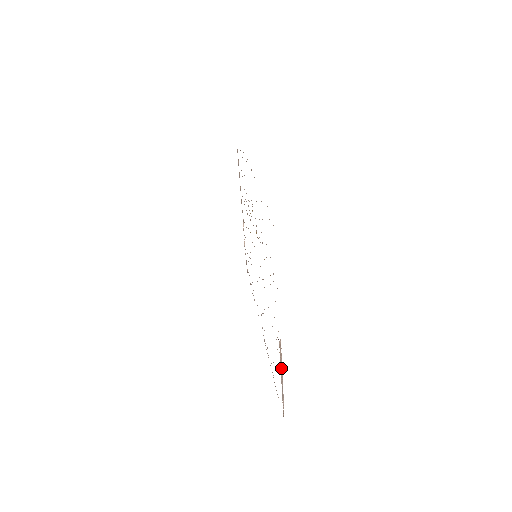
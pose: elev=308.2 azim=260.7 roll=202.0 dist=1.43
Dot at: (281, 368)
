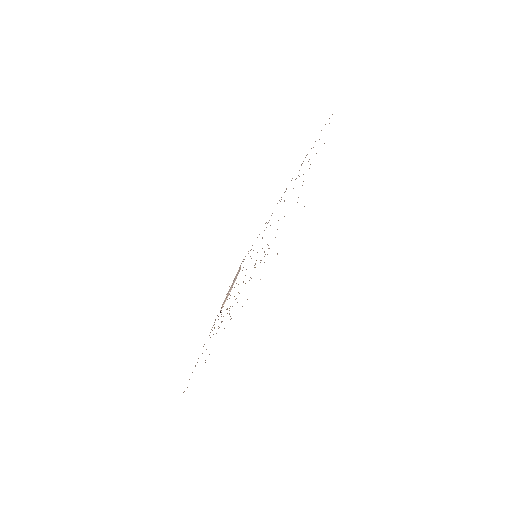
Dot at: (226, 299)
